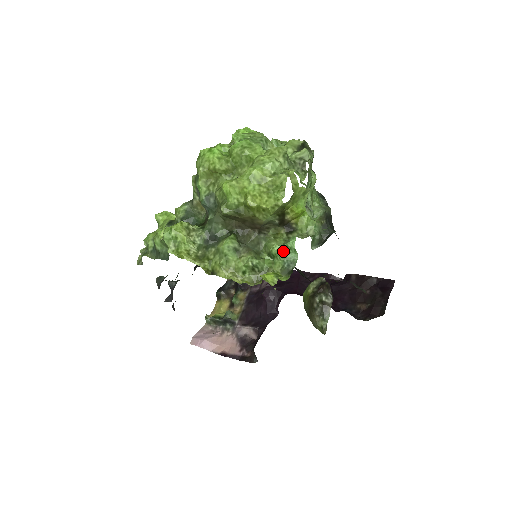
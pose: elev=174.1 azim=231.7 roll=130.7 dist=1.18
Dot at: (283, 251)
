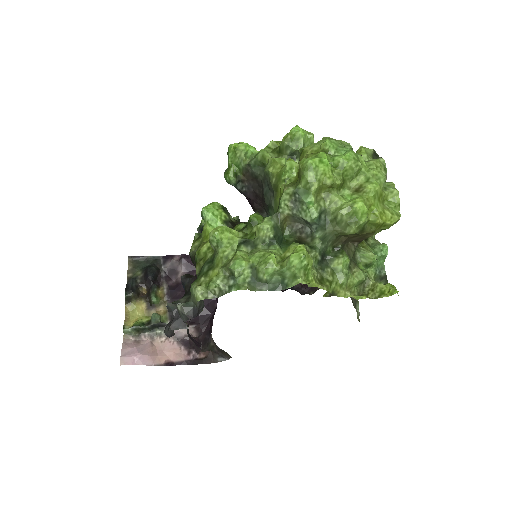
Dot at: (376, 260)
